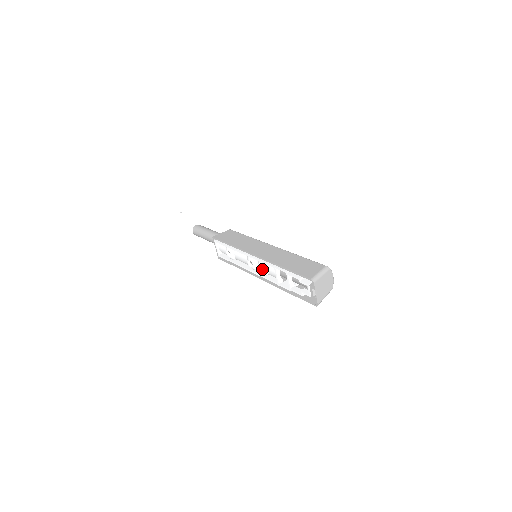
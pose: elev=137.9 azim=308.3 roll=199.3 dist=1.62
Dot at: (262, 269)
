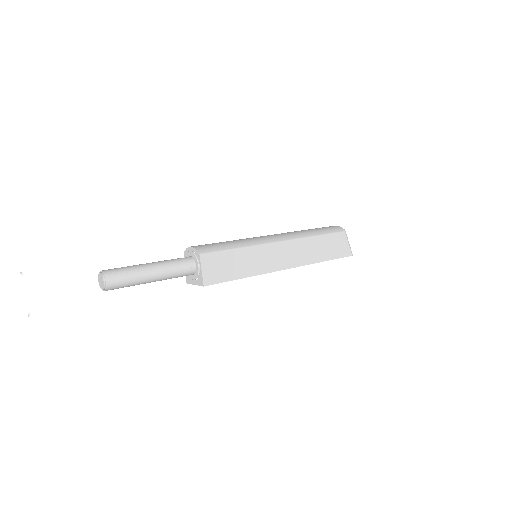
Dot at: occluded
